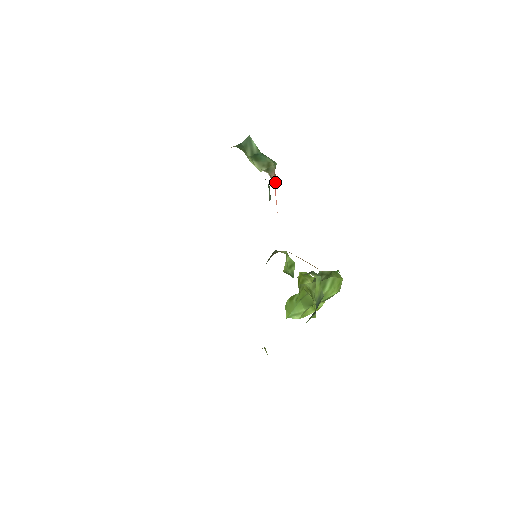
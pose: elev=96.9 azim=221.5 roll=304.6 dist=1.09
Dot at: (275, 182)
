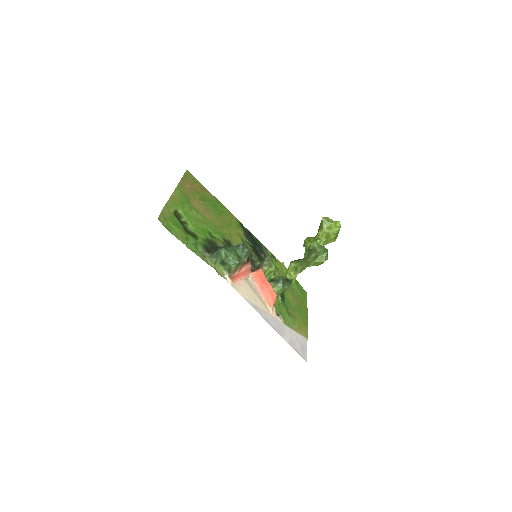
Dot at: (236, 274)
